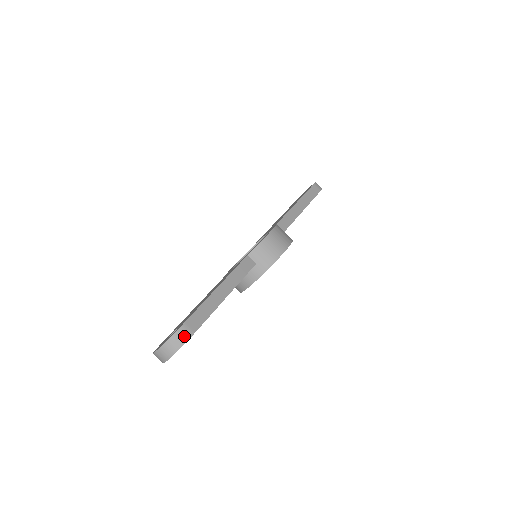
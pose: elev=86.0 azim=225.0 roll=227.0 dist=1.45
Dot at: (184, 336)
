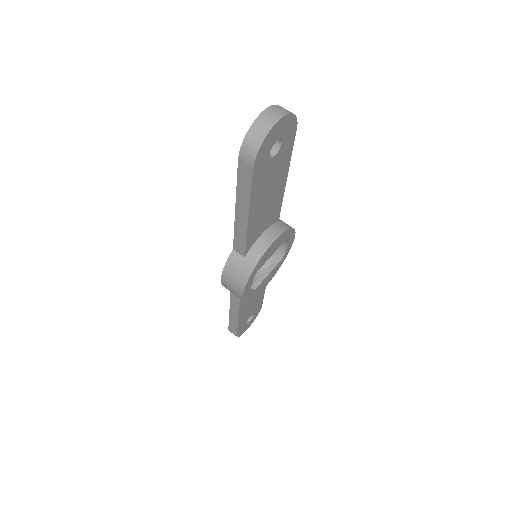
Dot at: occluded
